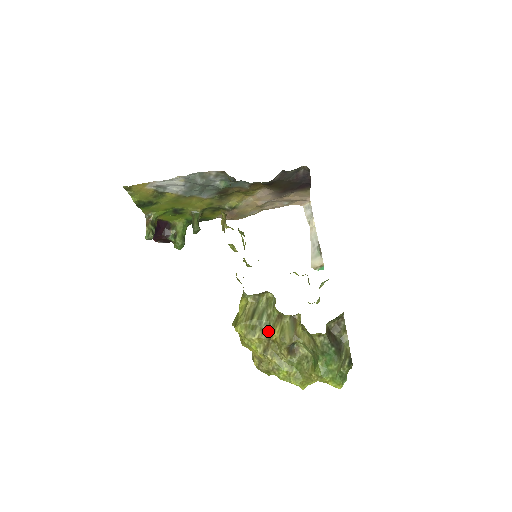
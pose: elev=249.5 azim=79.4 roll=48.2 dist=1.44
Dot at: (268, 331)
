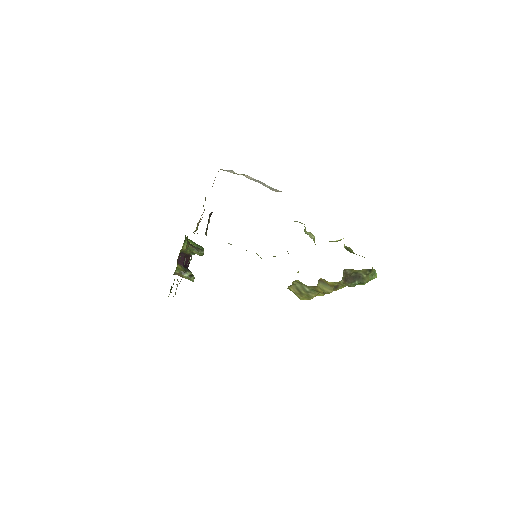
Dot at: (316, 291)
